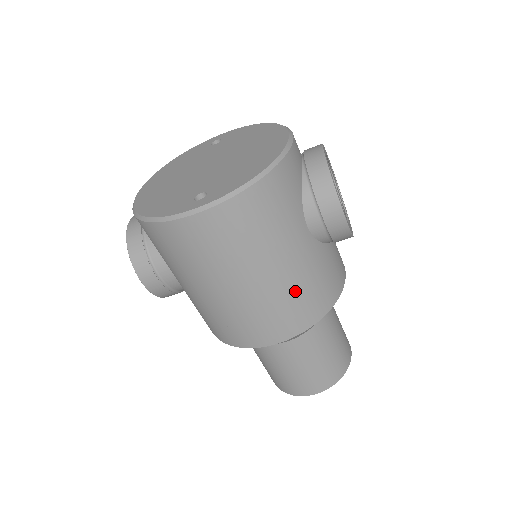
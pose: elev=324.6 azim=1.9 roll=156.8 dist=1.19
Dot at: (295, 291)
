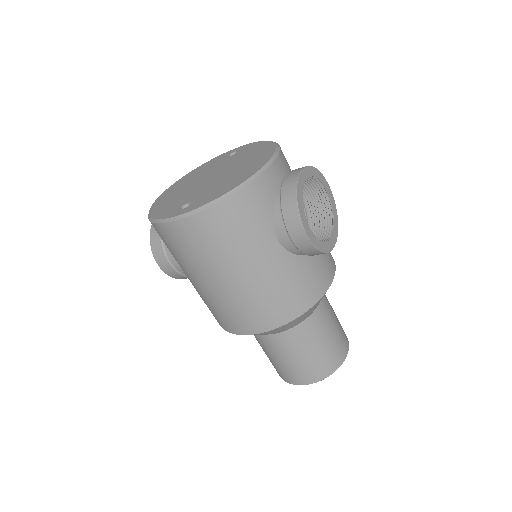
Dot at: (264, 293)
